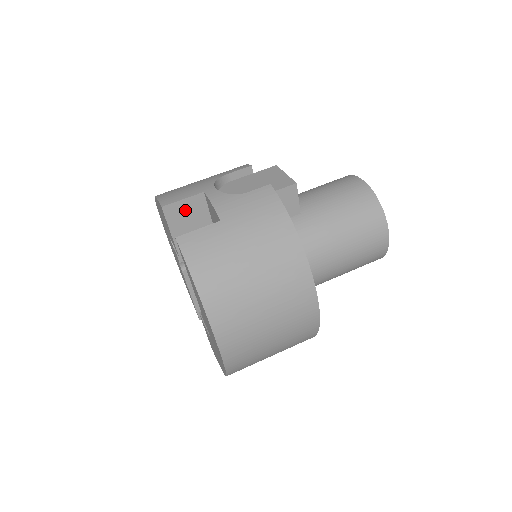
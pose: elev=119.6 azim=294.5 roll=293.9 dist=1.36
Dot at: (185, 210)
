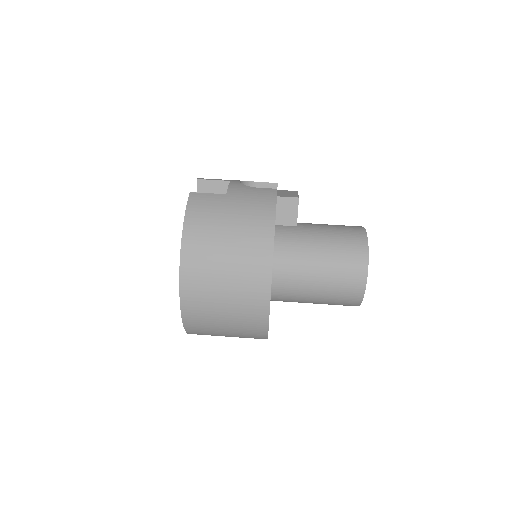
Dot at: (212, 189)
